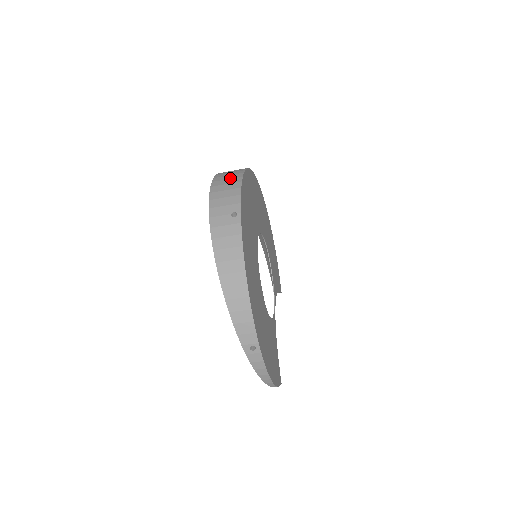
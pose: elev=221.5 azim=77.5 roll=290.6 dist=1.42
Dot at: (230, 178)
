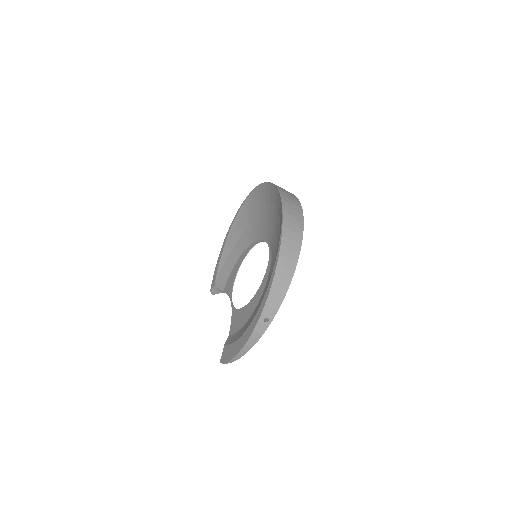
Dot at: occluded
